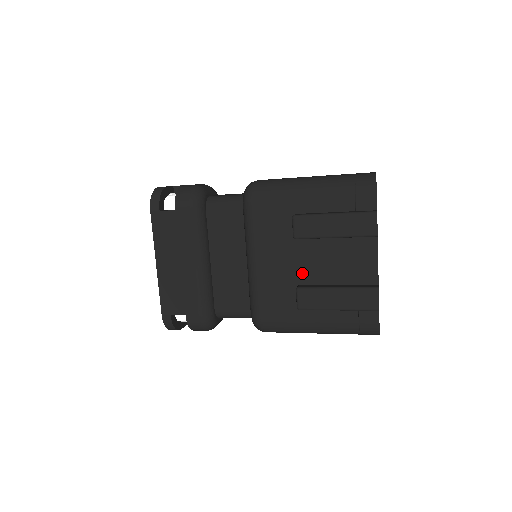
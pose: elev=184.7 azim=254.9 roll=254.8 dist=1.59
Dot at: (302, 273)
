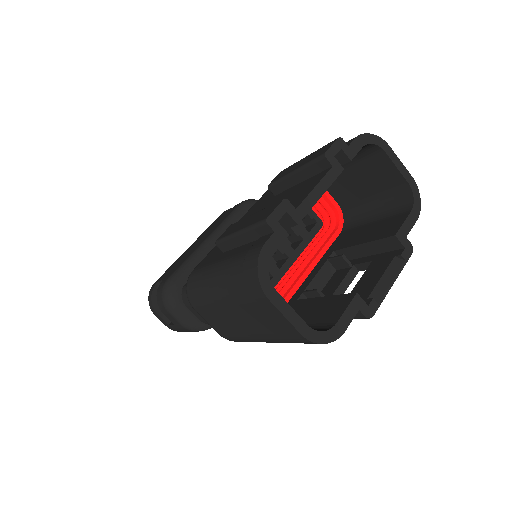
Dot at: occluded
